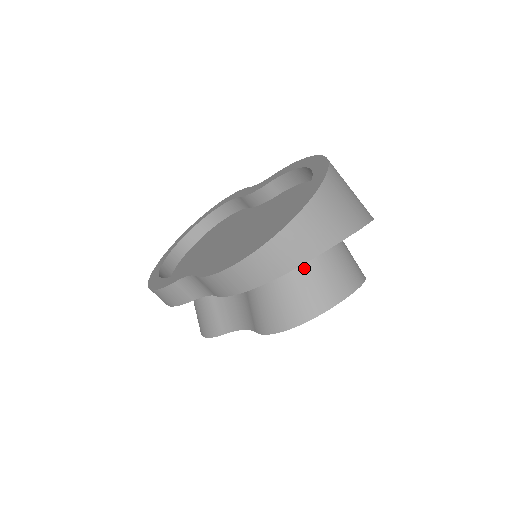
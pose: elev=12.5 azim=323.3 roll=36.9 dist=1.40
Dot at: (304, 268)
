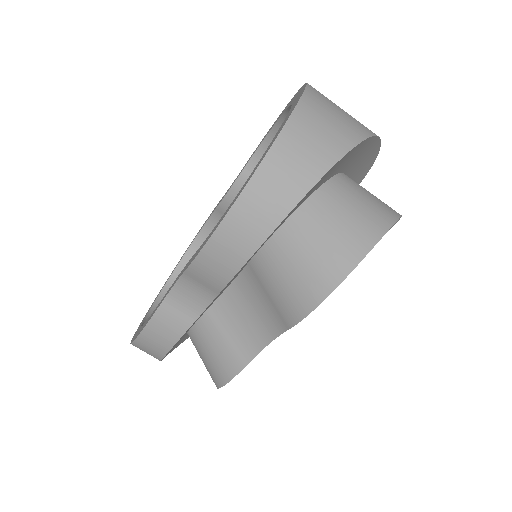
Dot at: (322, 206)
